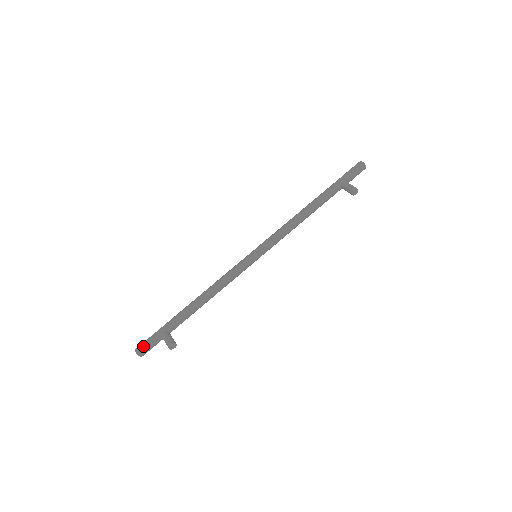
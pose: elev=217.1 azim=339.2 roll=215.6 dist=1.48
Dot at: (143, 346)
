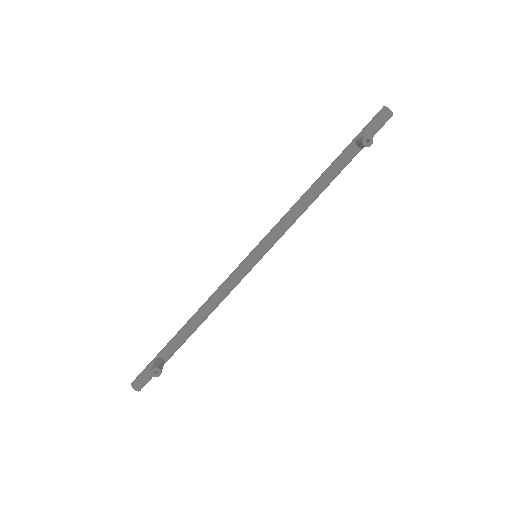
Dot at: (137, 377)
